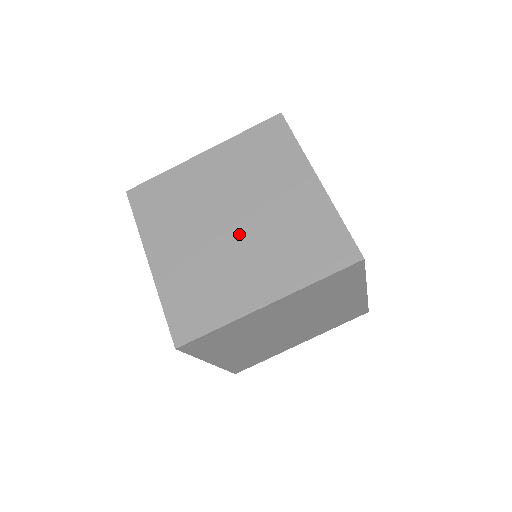
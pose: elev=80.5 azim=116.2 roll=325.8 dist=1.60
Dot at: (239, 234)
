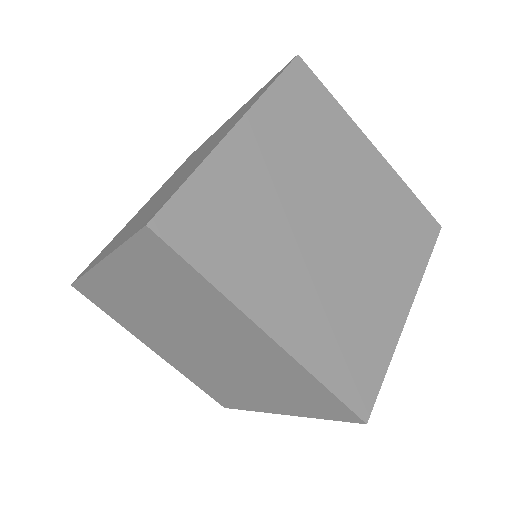
Dot at: occluded
